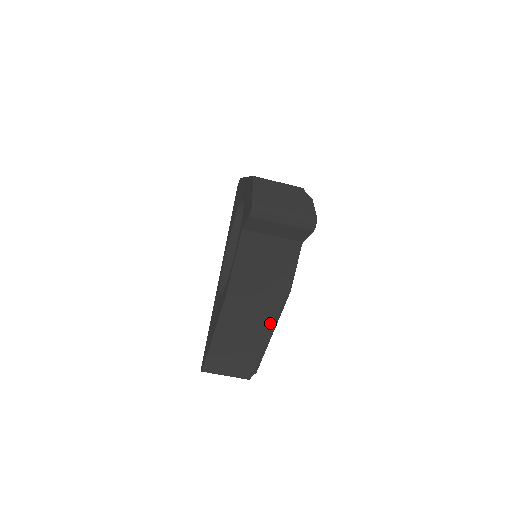
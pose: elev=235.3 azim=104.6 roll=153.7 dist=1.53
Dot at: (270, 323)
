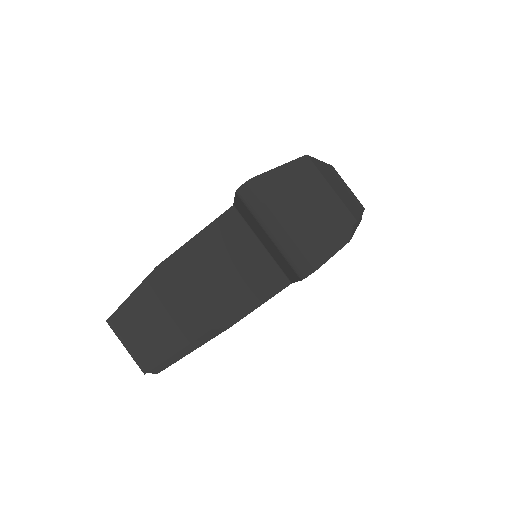
Dot at: (188, 339)
